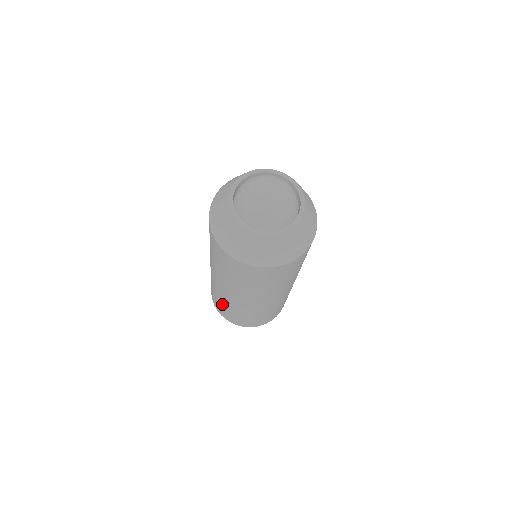
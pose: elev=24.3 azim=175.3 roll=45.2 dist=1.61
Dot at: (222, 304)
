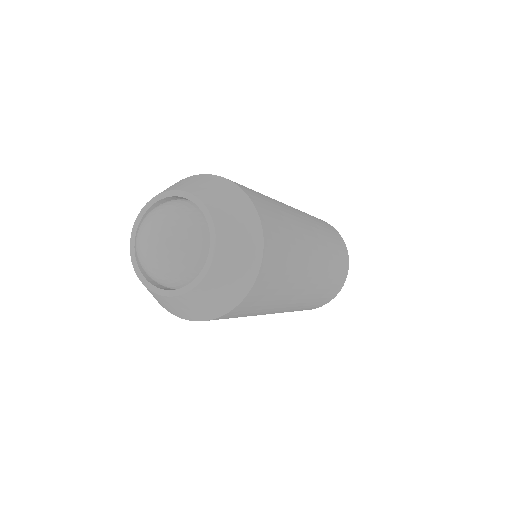
Dot at: occluded
